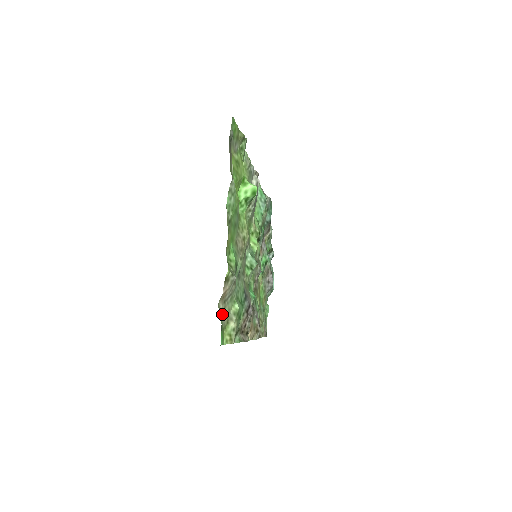
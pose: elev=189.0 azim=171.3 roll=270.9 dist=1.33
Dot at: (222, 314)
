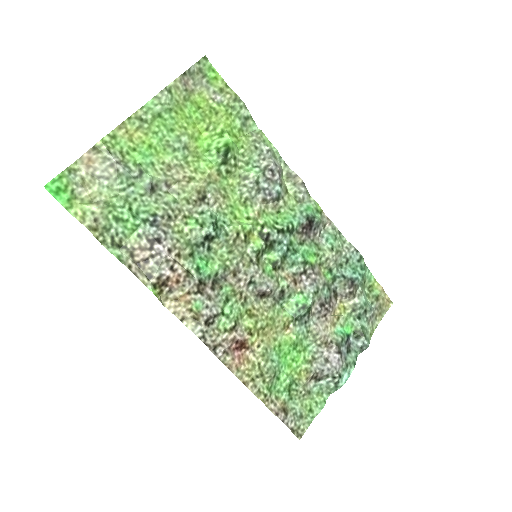
Dot at: (80, 180)
